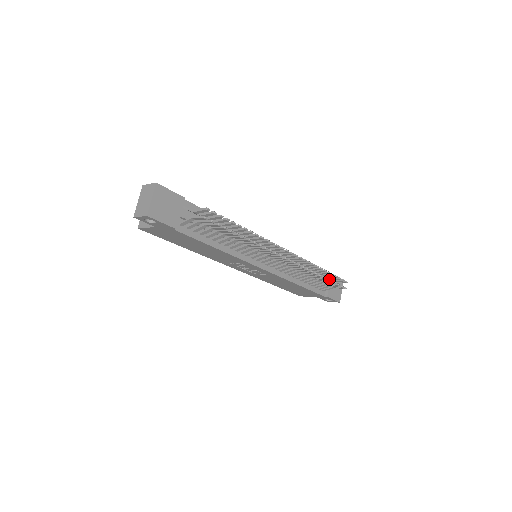
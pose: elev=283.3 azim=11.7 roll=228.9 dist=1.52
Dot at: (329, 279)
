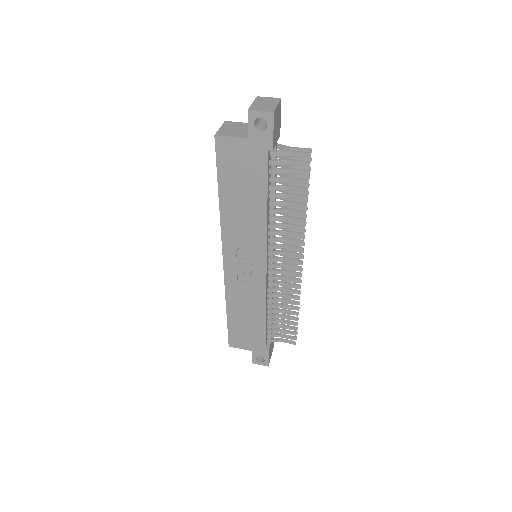
Dot at: occluded
